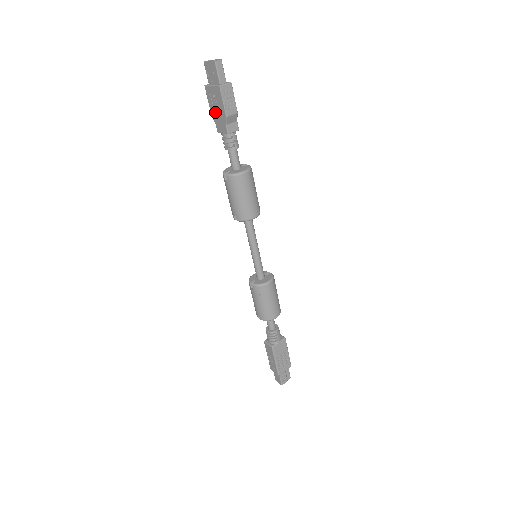
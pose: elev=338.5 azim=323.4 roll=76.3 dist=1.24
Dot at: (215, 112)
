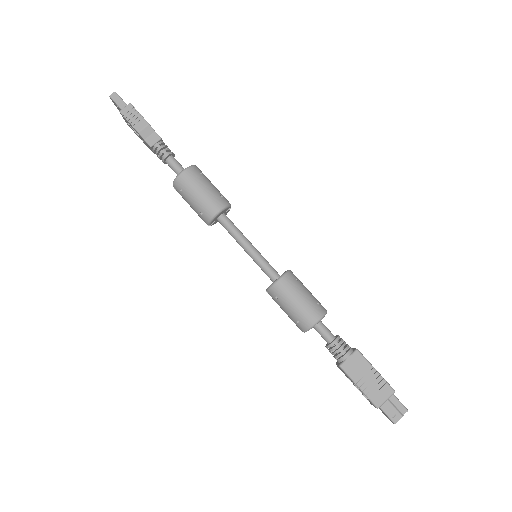
Dot at: (140, 138)
